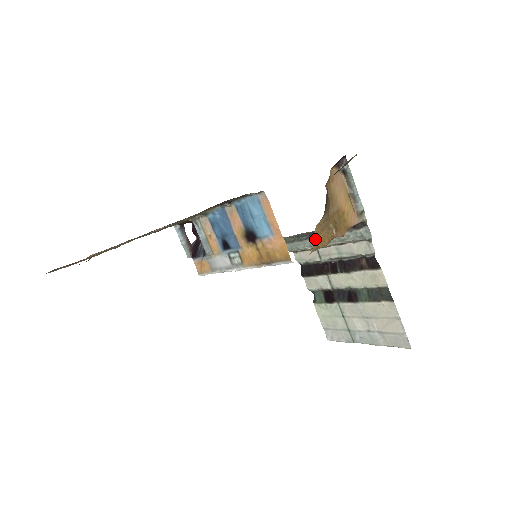
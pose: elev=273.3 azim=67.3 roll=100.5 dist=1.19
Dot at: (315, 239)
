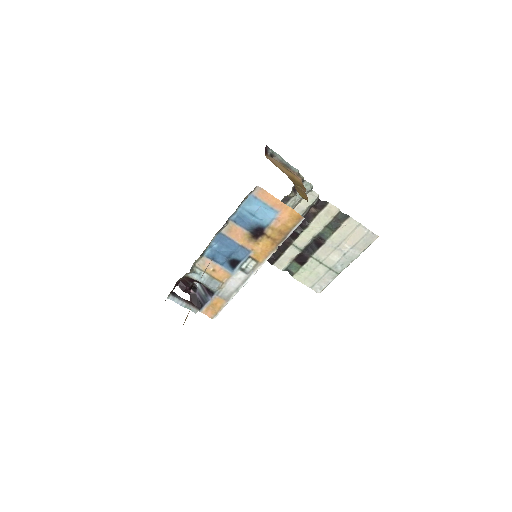
Dot at: (302, 197)
